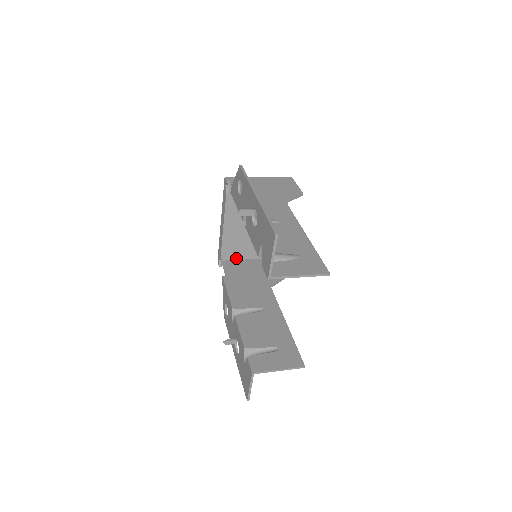
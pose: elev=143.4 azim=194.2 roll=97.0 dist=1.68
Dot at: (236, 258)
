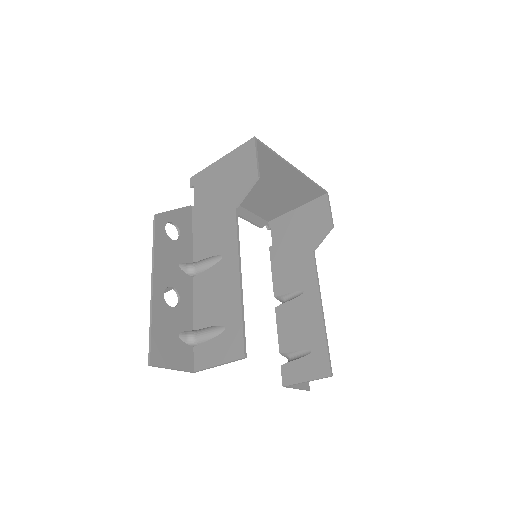
Dot at: (282, 213)
